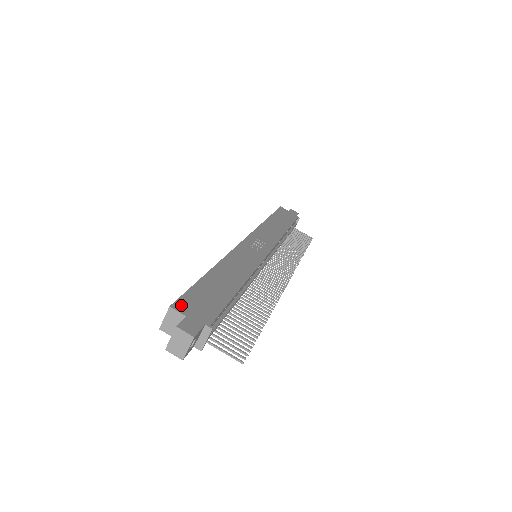
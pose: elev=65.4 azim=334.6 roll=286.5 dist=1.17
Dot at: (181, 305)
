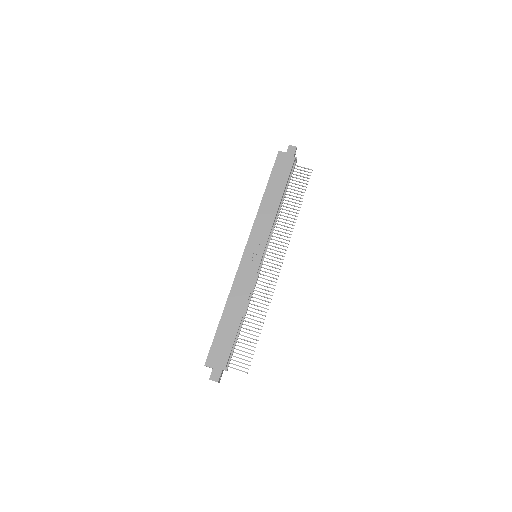
Dot at: (209, 361)
